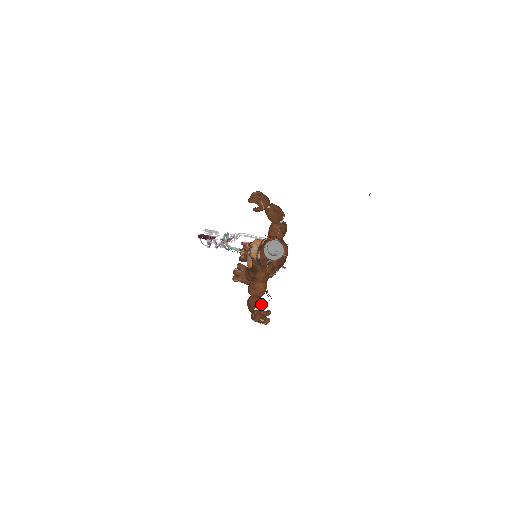
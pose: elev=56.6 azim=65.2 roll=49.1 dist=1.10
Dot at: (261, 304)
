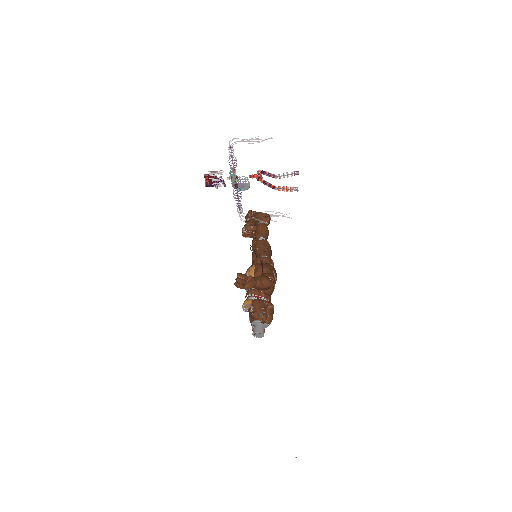
Dot at: occluded
